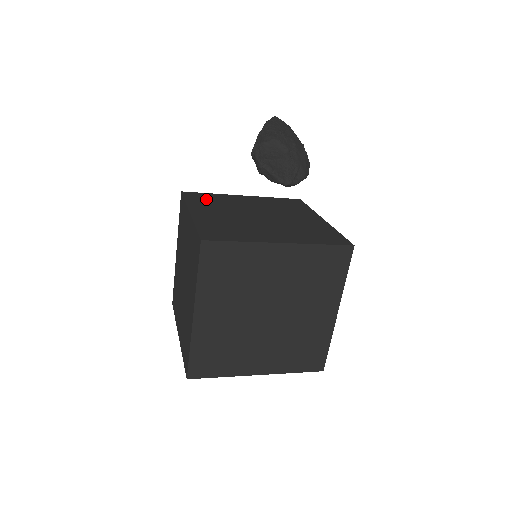
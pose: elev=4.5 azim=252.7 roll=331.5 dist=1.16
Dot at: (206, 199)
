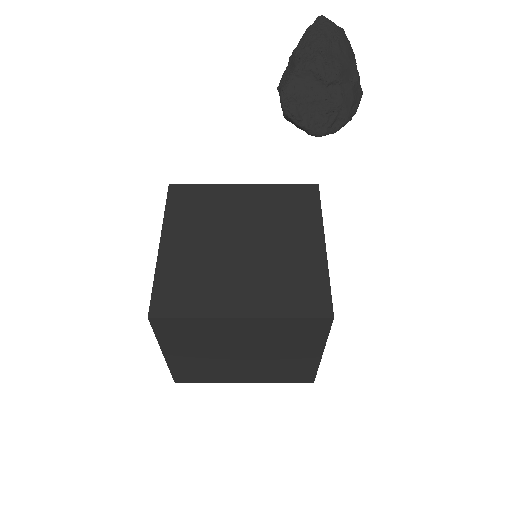
Dot at: (191, 203)
